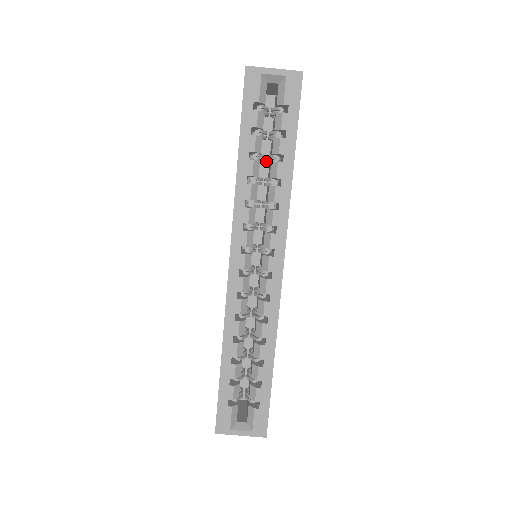
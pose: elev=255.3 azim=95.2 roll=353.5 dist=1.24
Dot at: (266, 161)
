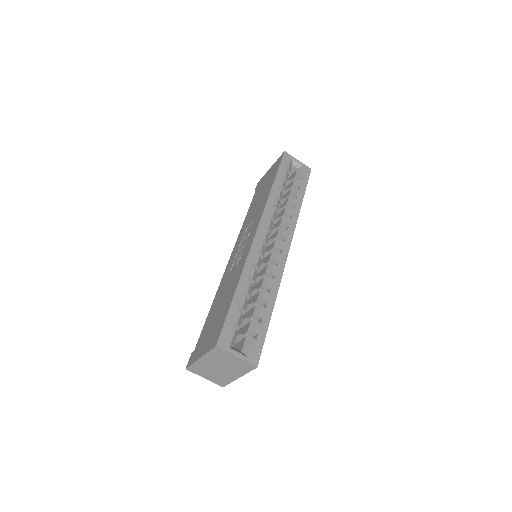
Dot at: (280, 201)
